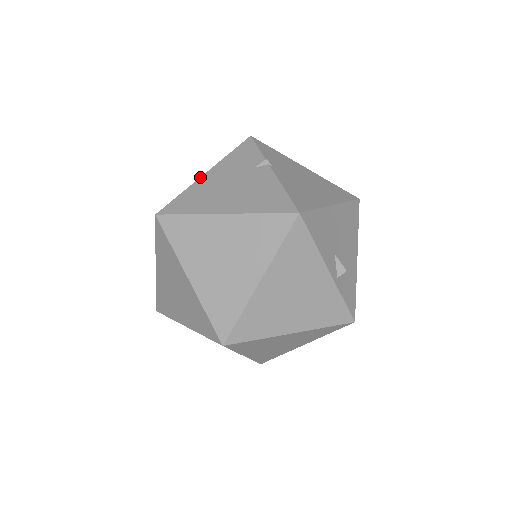
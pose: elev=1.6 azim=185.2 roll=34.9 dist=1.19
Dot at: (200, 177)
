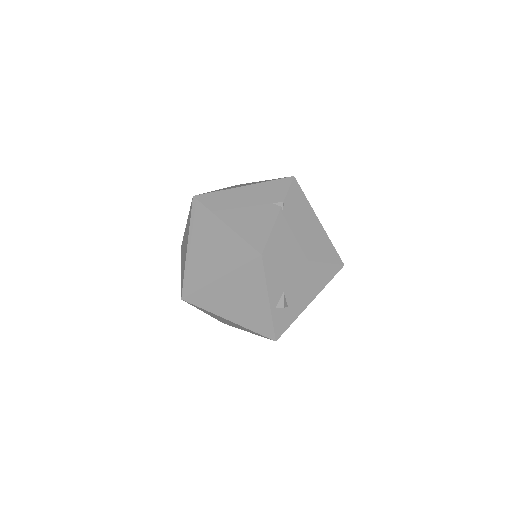
Dot at: (238, 187)
